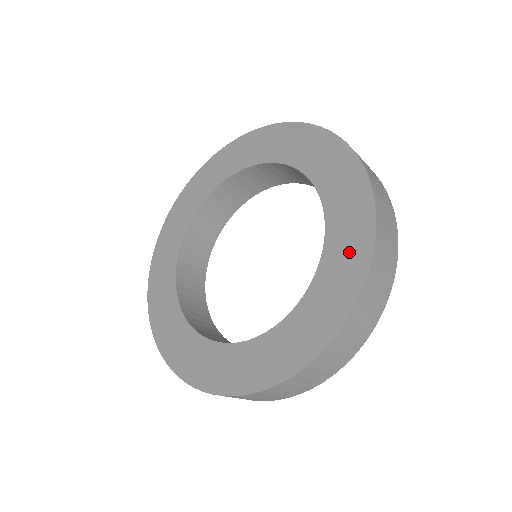
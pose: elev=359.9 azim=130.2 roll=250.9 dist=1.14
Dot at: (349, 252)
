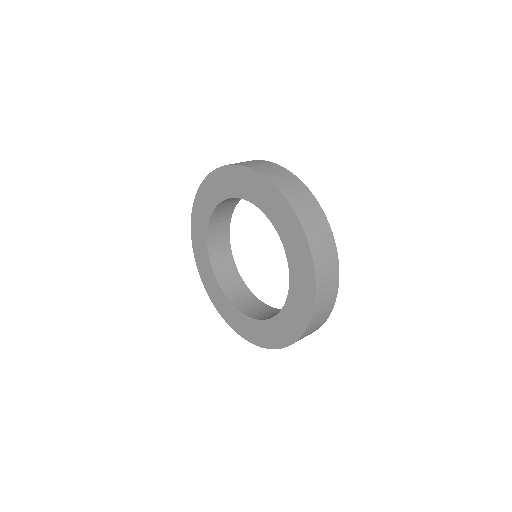
Dot at: (302, 301)
